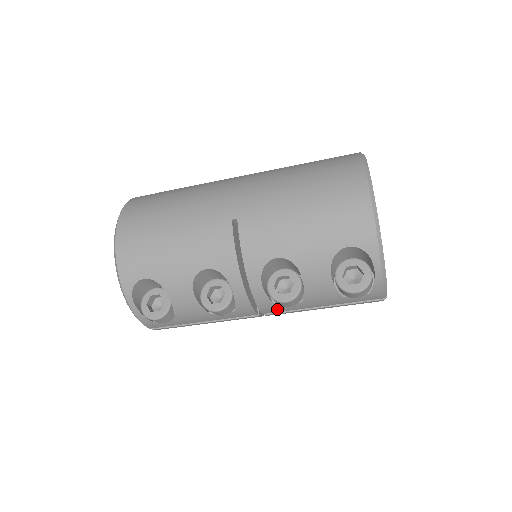
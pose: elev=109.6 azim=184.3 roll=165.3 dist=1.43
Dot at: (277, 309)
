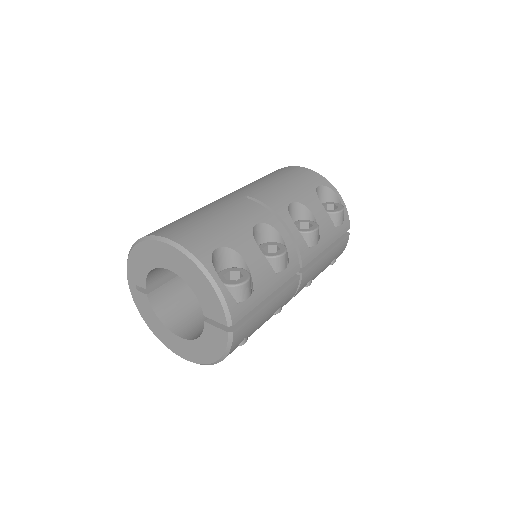
Dot at: (309, 255)
